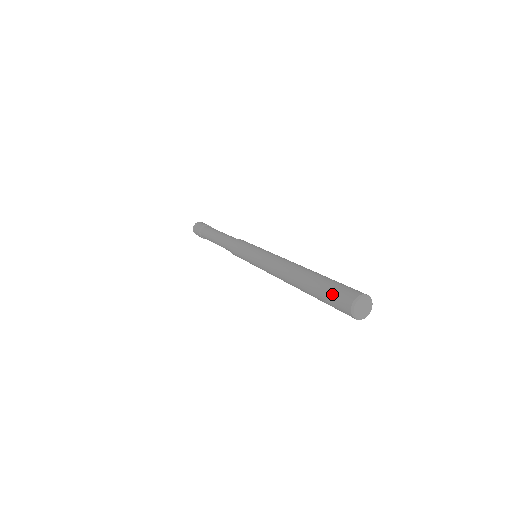
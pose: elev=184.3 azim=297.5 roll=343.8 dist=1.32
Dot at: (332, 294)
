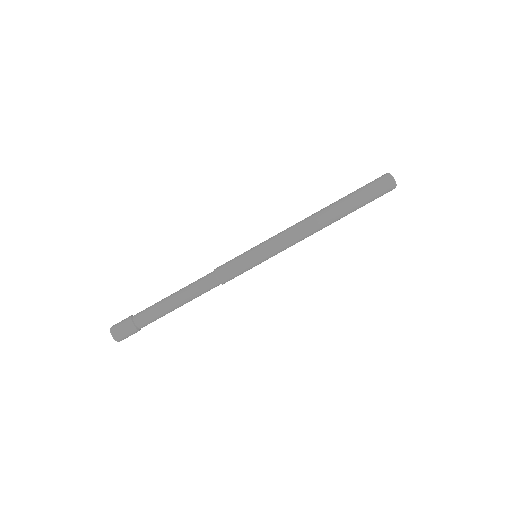
Dot at: (371, 185)
